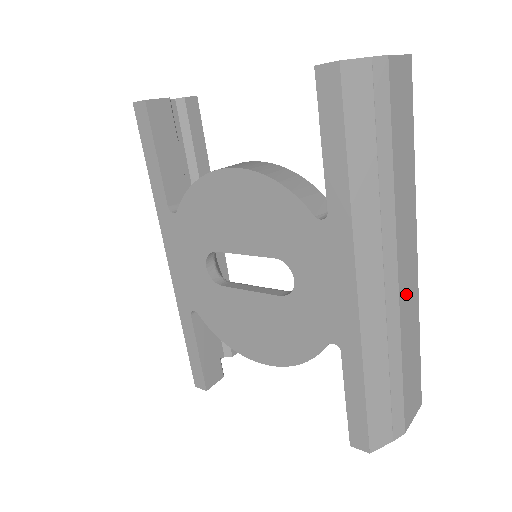
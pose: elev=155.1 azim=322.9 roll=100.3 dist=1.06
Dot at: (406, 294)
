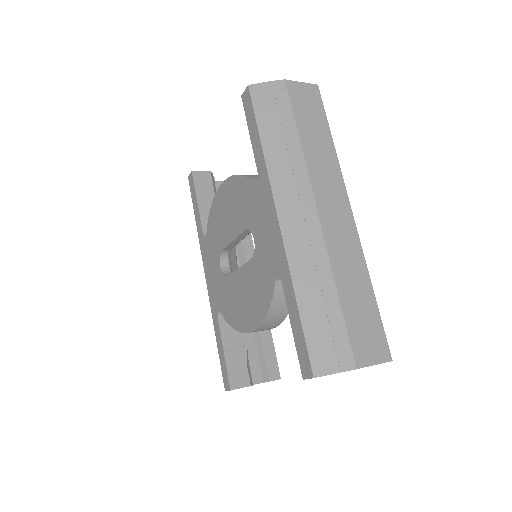
Dot at: (336, 236)
